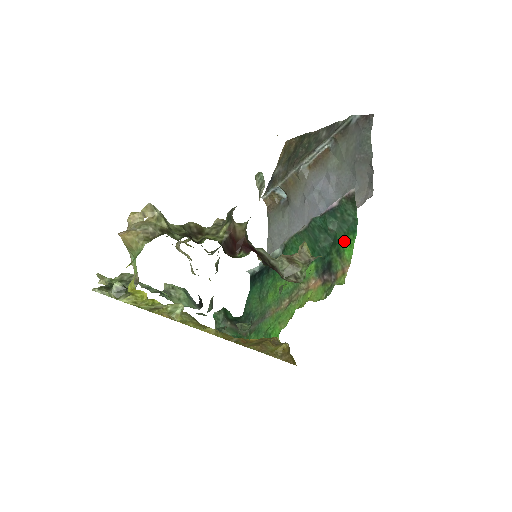
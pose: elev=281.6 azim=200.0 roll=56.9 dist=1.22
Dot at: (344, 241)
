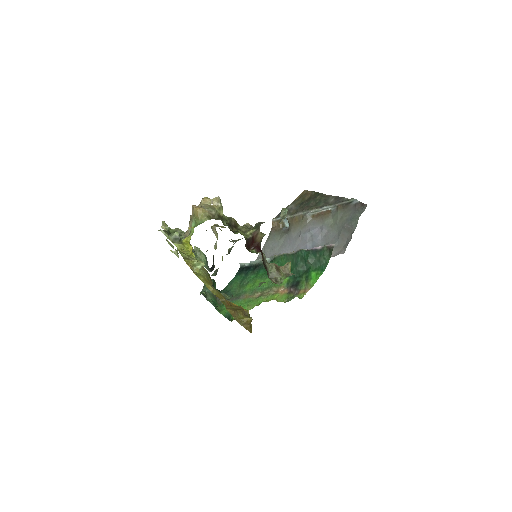
Dot at: (314, 273)
